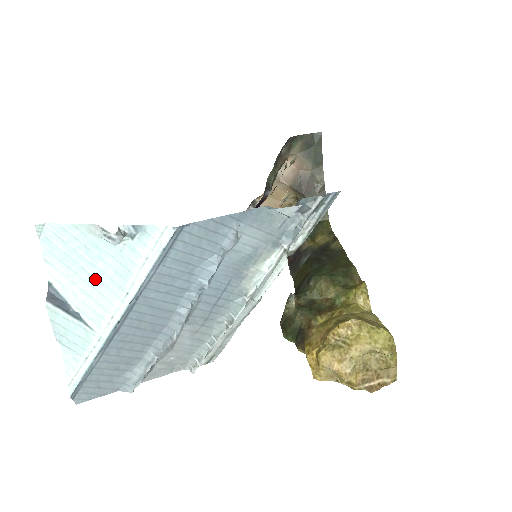
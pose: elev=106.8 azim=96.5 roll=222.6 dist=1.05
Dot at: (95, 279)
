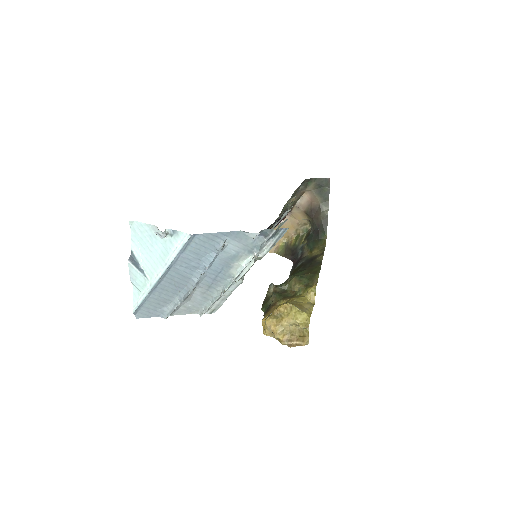
Dot at: (152, 254)
